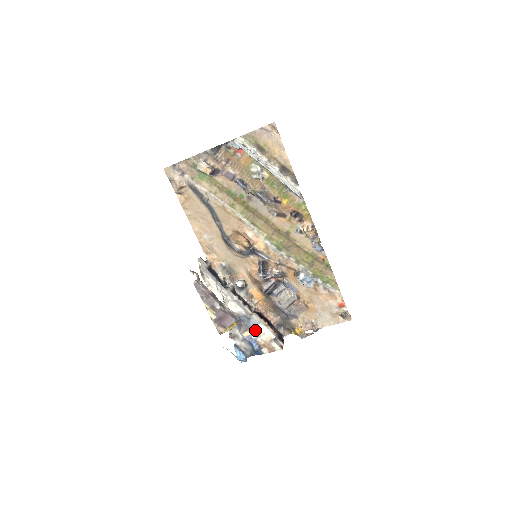
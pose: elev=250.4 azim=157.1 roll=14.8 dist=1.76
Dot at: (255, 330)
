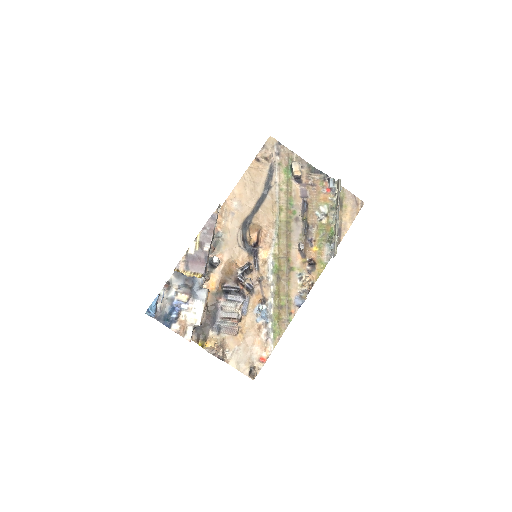
Dot at: (192, 302)
